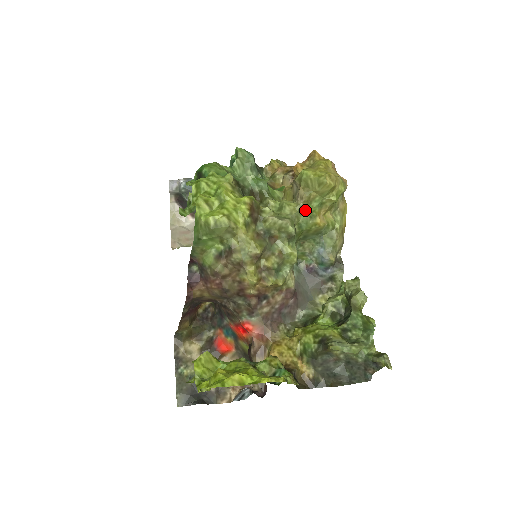
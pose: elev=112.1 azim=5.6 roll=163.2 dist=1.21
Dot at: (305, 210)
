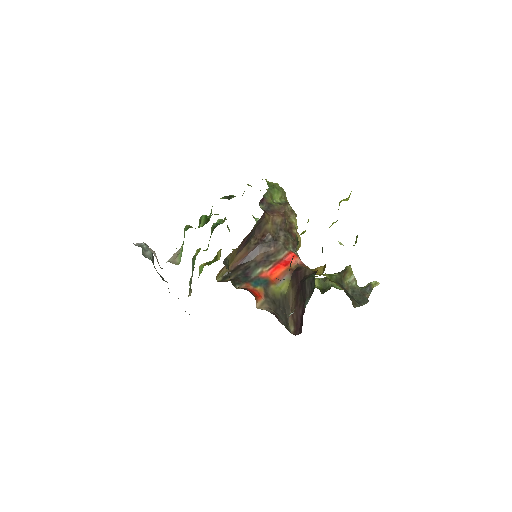
Dot at: occluded
